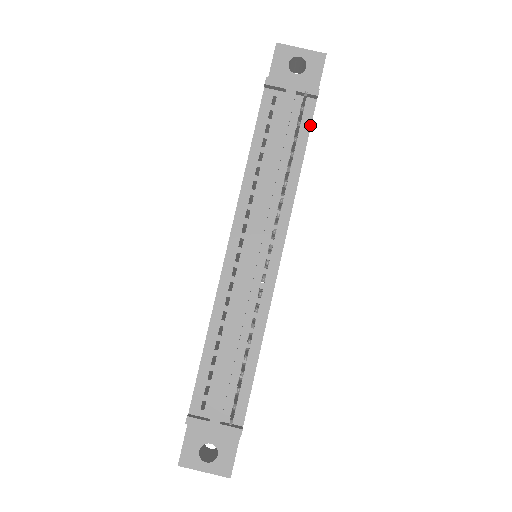
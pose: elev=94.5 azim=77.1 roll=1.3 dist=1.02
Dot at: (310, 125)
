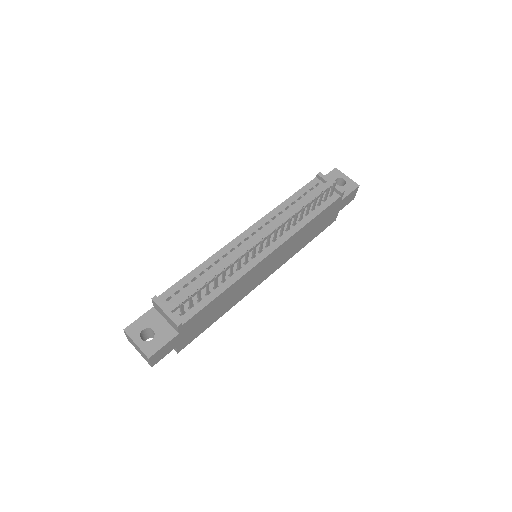
Dot at: (330, 205)
